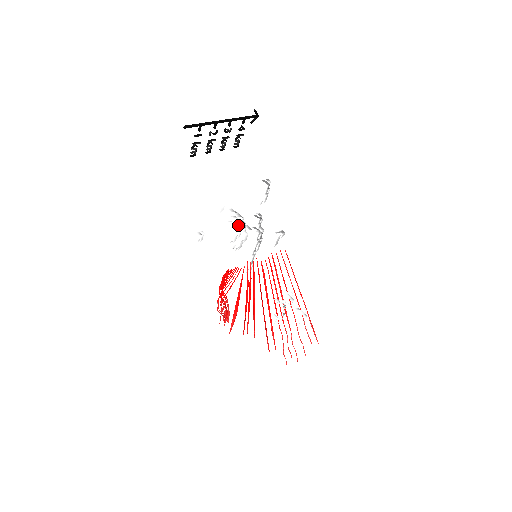
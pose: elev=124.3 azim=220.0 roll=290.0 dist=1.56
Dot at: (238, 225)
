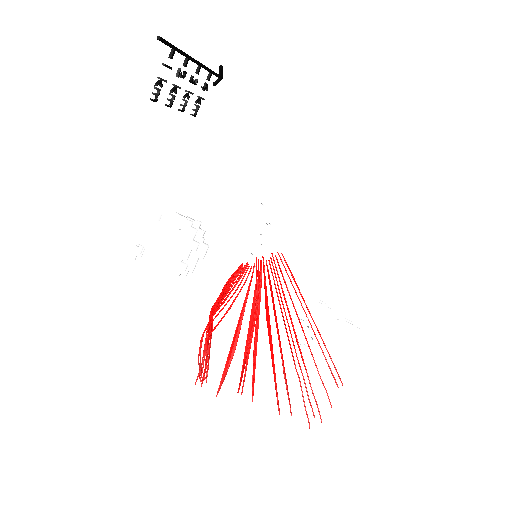
Dot at: (196, 231)
